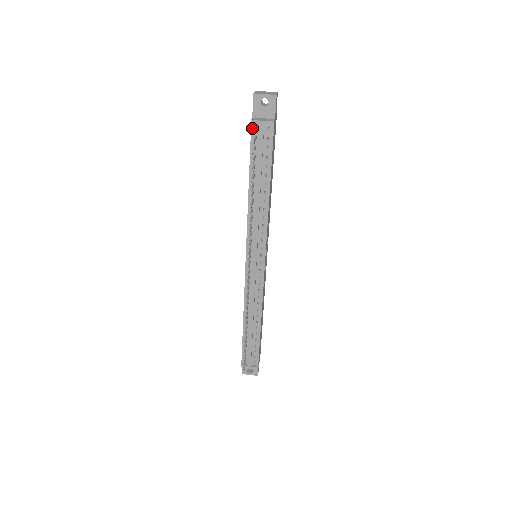
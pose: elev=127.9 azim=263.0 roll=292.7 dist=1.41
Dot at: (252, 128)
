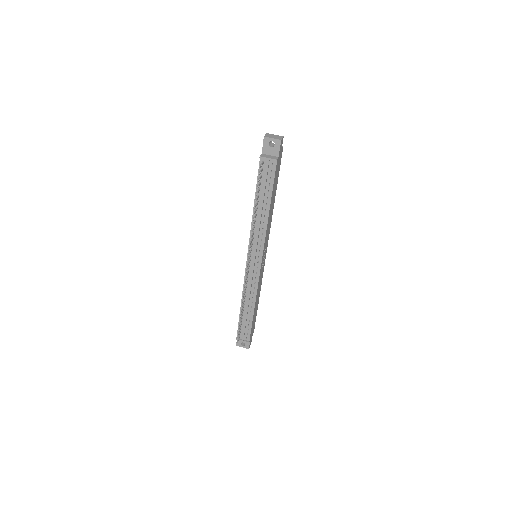
Dot at: (260, 162)
